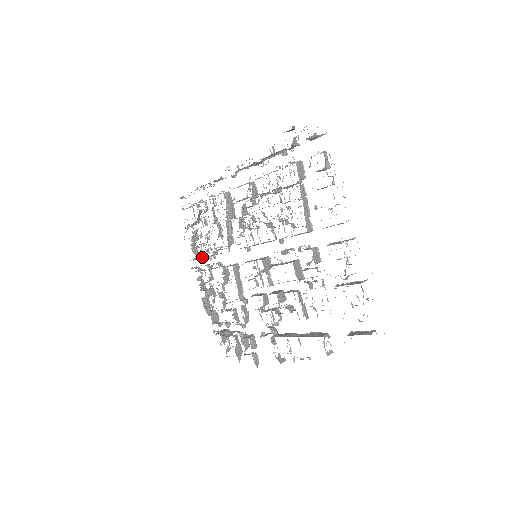
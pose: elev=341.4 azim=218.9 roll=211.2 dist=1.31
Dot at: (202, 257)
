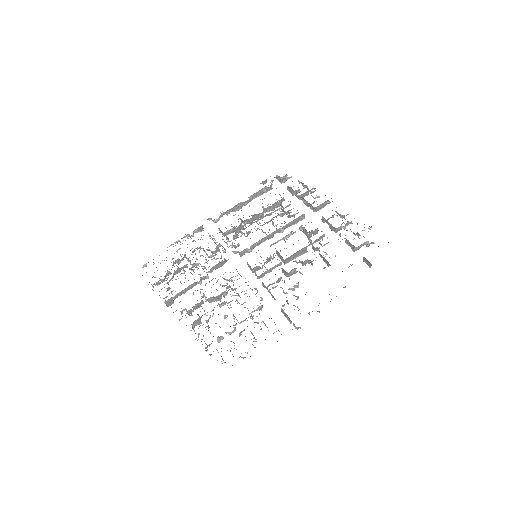
Dot at: (185, 290)
